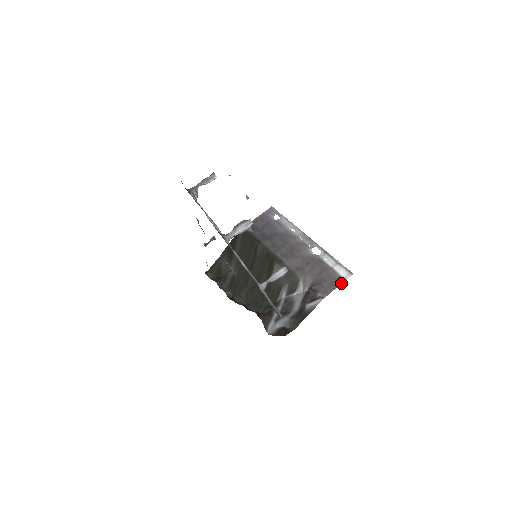
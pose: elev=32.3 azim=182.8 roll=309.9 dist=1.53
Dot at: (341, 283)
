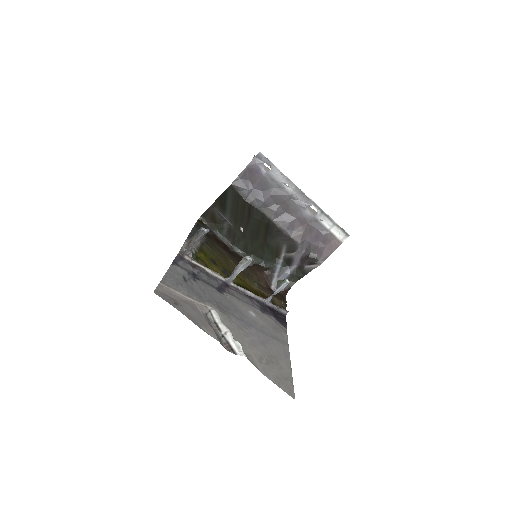
Dot at: occluded
